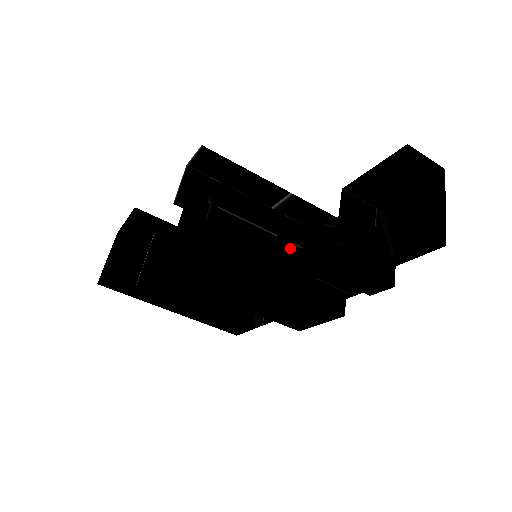
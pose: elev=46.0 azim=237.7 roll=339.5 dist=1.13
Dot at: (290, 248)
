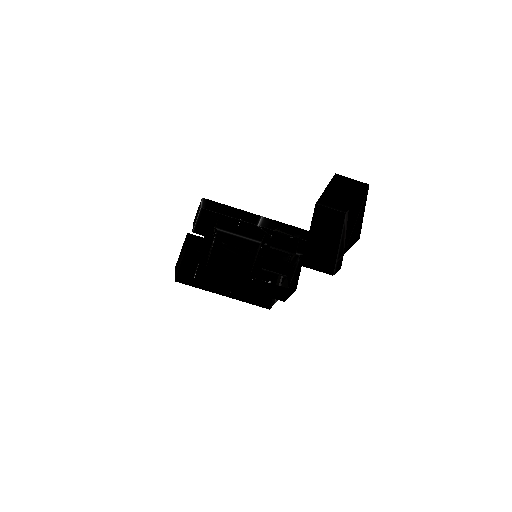
Dot at: occluded
